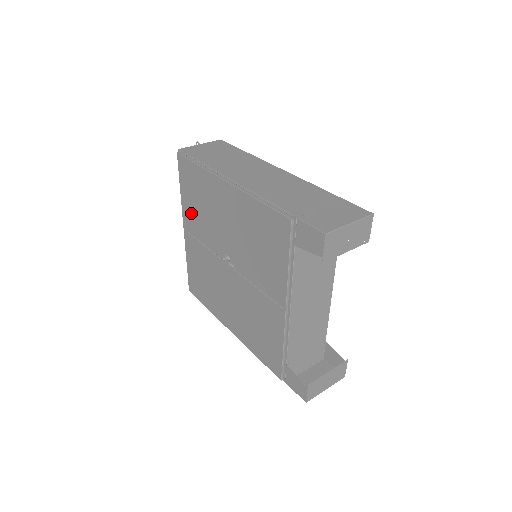
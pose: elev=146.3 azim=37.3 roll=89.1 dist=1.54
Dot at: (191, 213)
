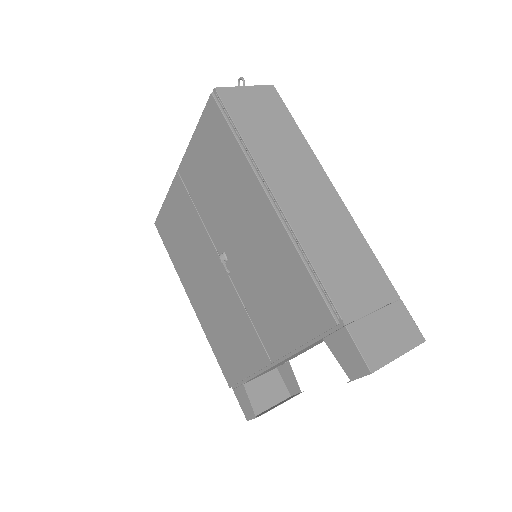
Dot at: (197, 170)
